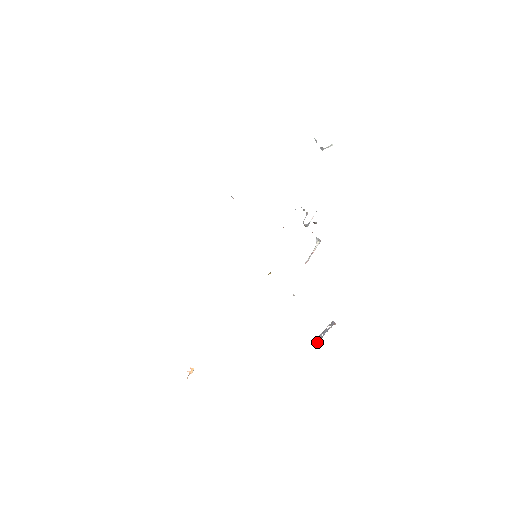
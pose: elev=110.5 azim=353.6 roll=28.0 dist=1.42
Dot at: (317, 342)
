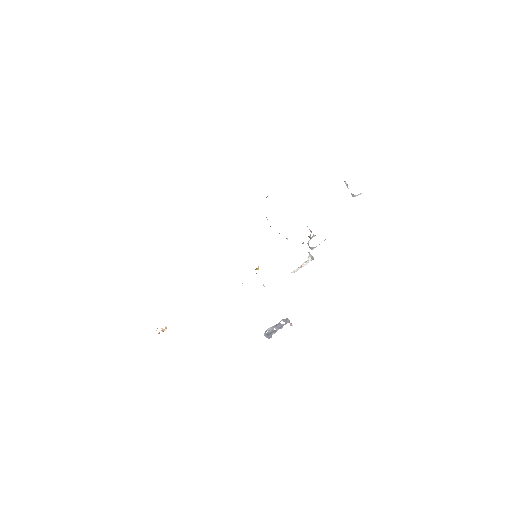
Dot at: (268, 334)
